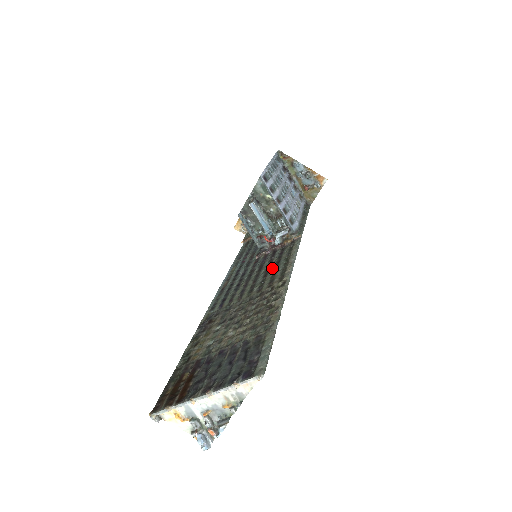
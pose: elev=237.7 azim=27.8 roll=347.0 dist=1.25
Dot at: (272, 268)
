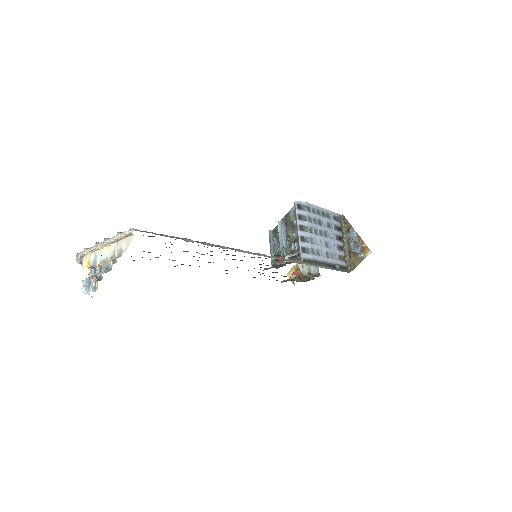
Dot at: occluded
